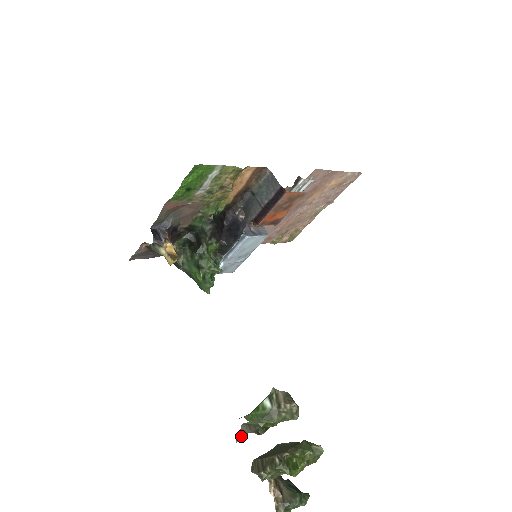
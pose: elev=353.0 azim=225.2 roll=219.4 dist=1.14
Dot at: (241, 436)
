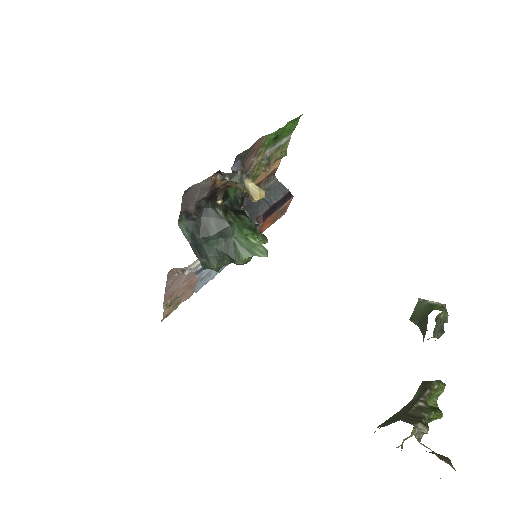
Dot at: occluded
